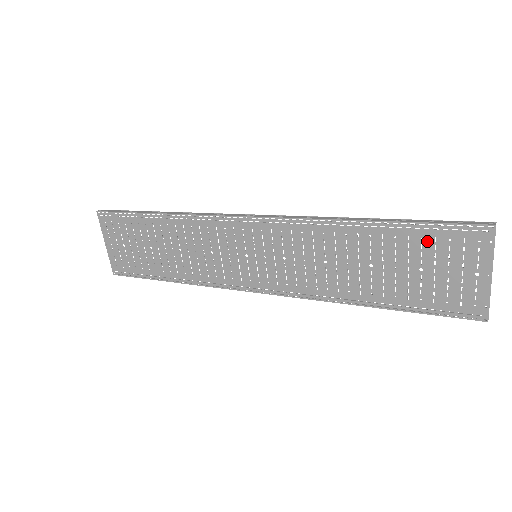
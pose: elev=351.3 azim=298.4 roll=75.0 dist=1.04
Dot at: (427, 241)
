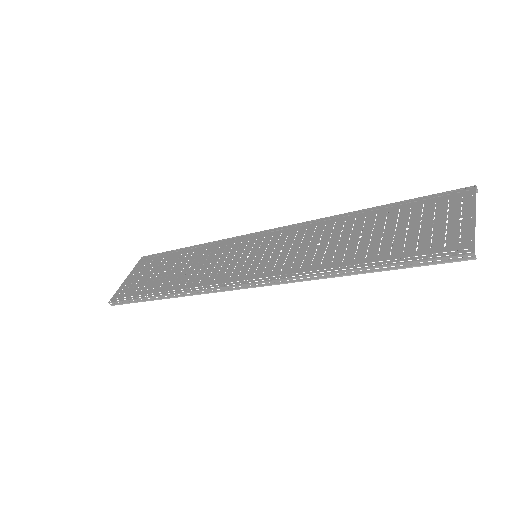
Dot at: (415, 208)
